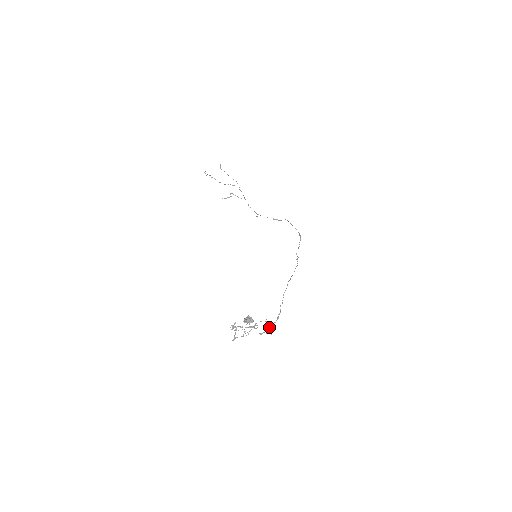
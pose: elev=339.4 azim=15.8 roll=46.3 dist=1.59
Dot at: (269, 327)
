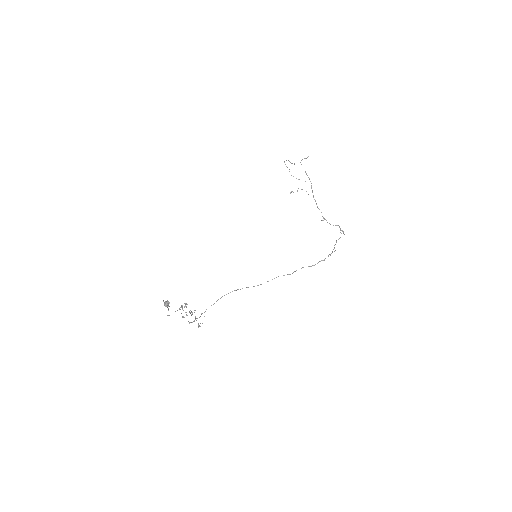
Dot at: (194, 320)
